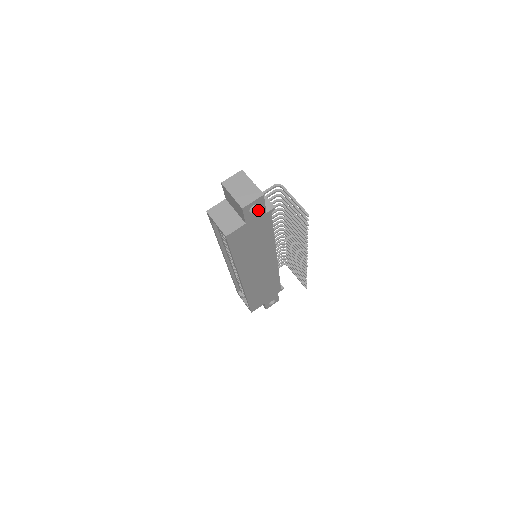
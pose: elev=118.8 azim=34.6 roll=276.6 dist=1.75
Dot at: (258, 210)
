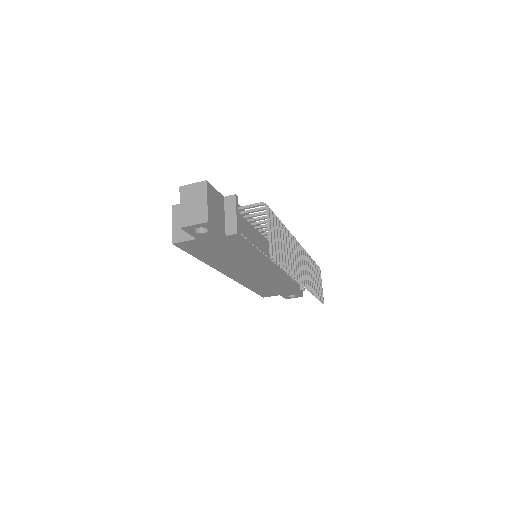
Dot at: (209, 232)
